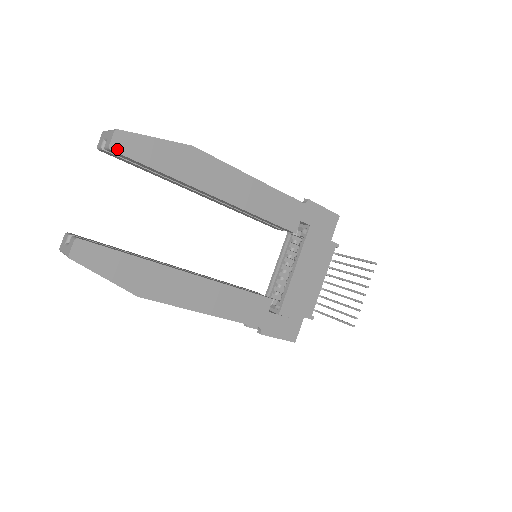
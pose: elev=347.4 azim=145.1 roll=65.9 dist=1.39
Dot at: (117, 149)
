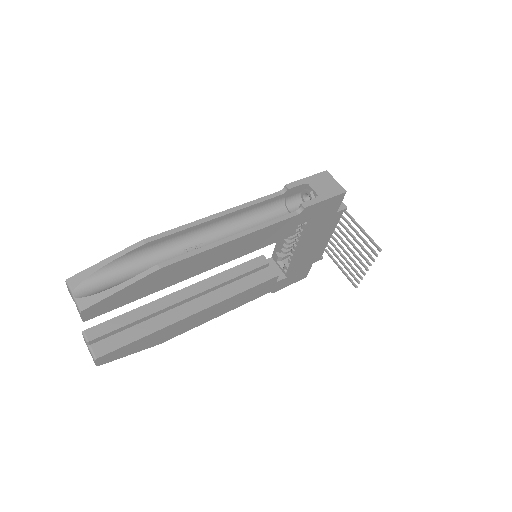
Dot at: (91, 317)
